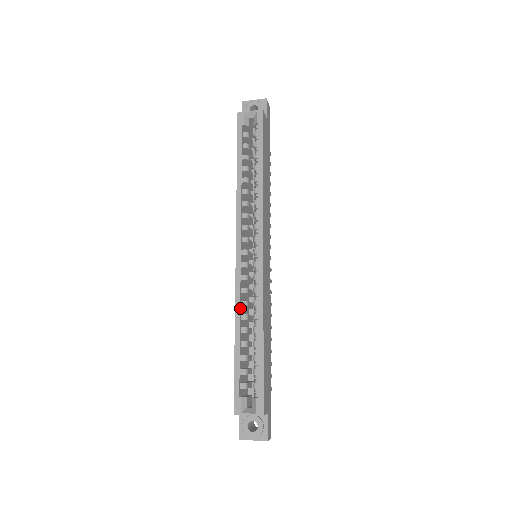
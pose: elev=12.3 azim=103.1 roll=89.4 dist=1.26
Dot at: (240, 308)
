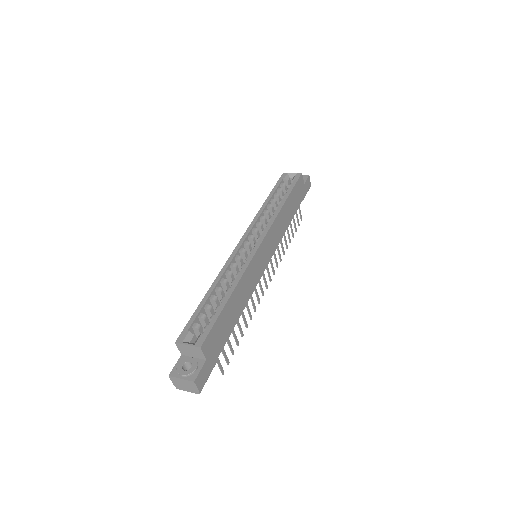
Dot at: (224, 273)
